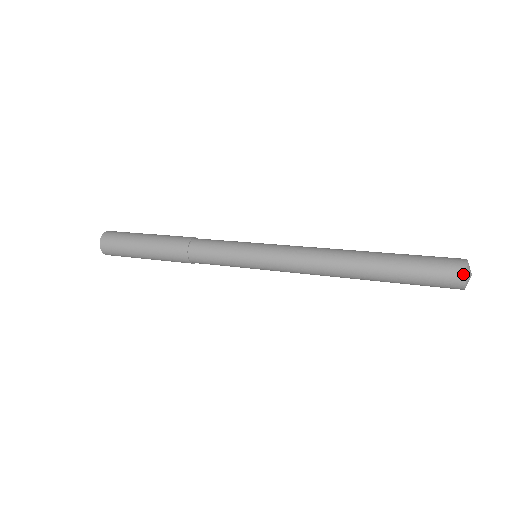
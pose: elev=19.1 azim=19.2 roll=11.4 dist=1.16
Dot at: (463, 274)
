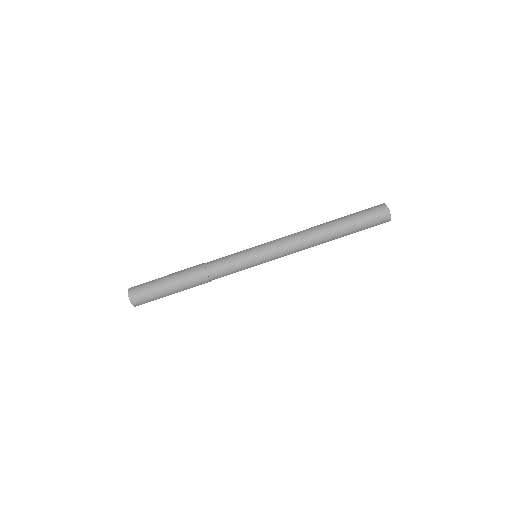
Dot at: (384, 205)
